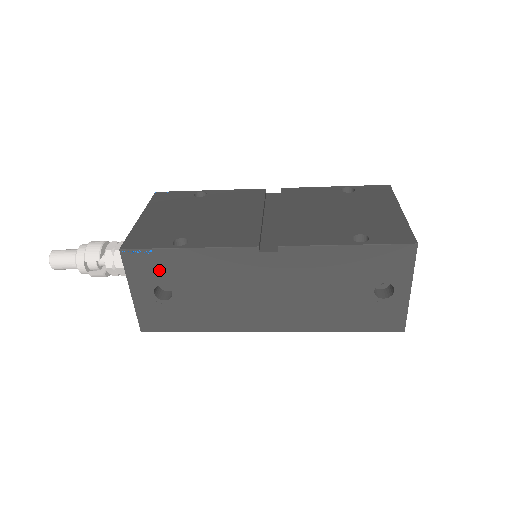
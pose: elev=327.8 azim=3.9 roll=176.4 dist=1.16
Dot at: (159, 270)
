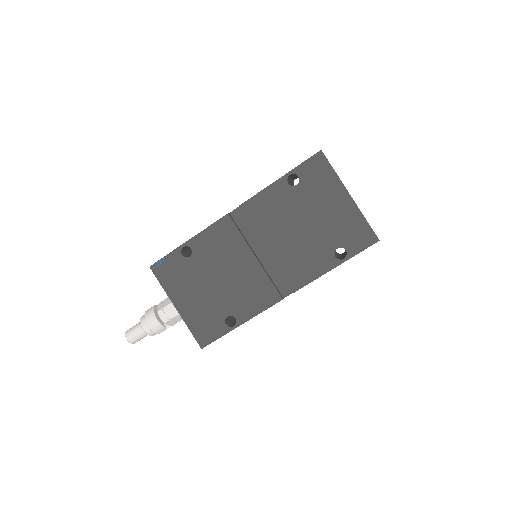
Dot at: occluded
